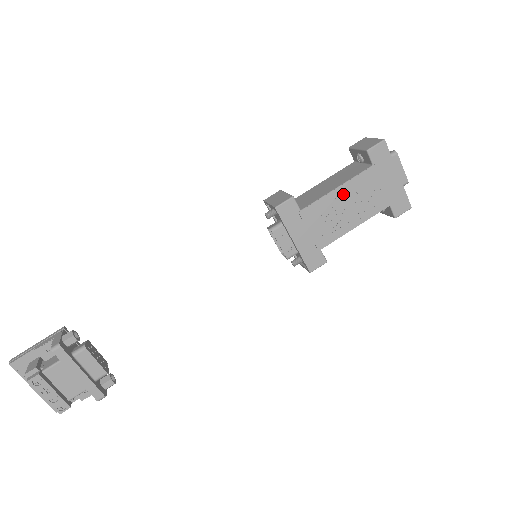
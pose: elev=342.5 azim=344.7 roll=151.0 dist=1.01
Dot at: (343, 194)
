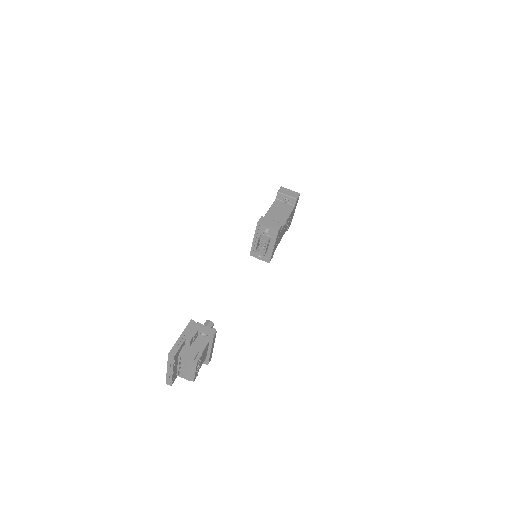
Dot at: (287, 221)
